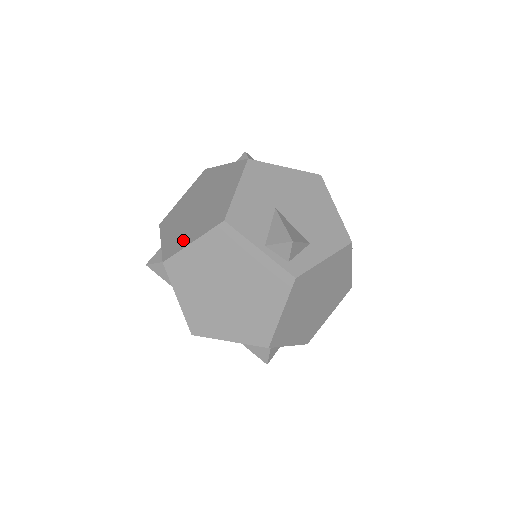
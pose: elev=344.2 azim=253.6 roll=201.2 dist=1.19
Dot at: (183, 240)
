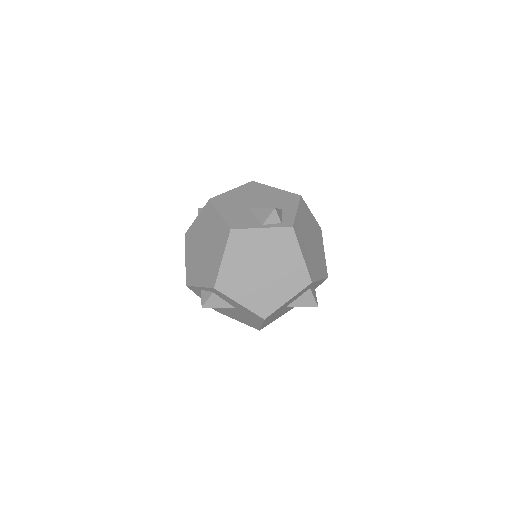
Dot at: (214, 266)
